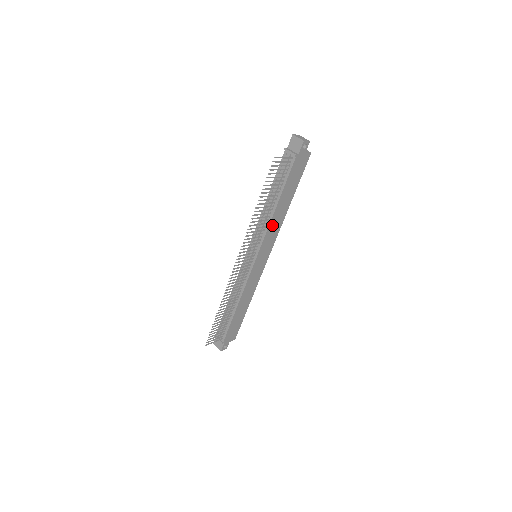
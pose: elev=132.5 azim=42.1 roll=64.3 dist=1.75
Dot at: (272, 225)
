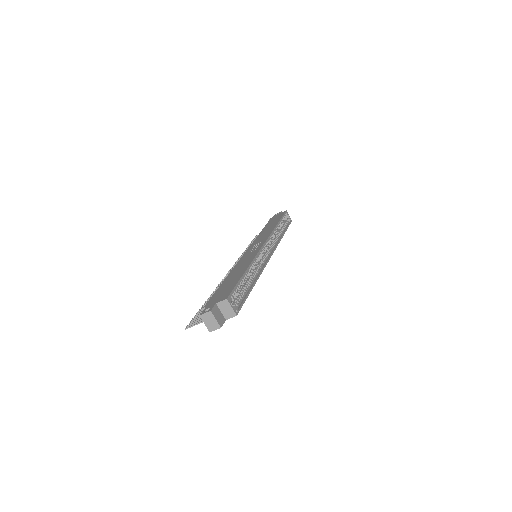
Dot at: occluded
